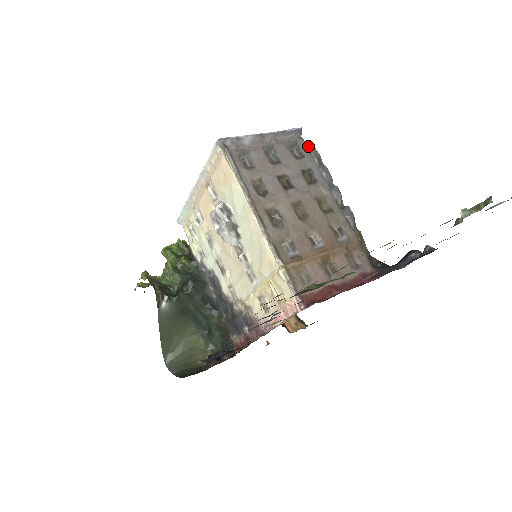
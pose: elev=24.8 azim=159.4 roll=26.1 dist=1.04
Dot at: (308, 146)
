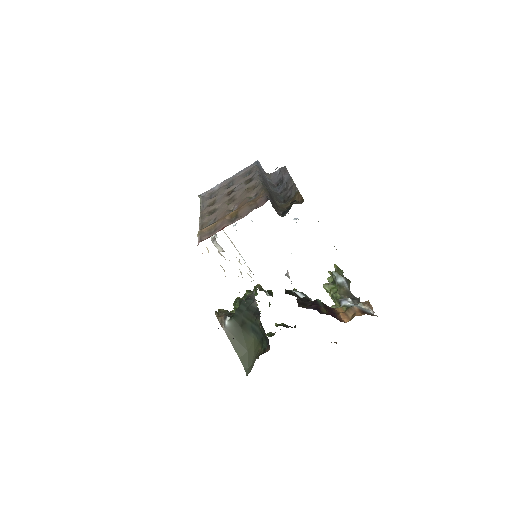
Dot at: (280, 169)
